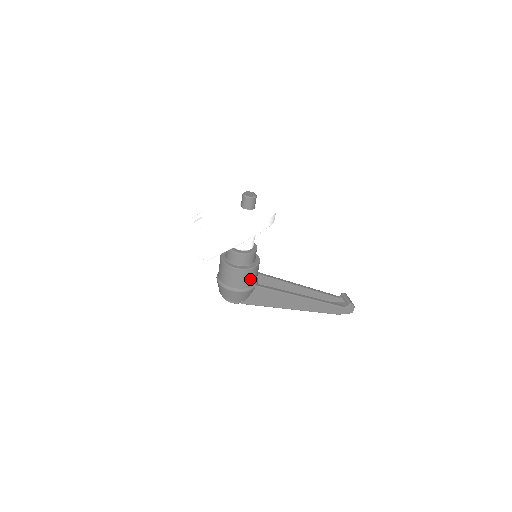
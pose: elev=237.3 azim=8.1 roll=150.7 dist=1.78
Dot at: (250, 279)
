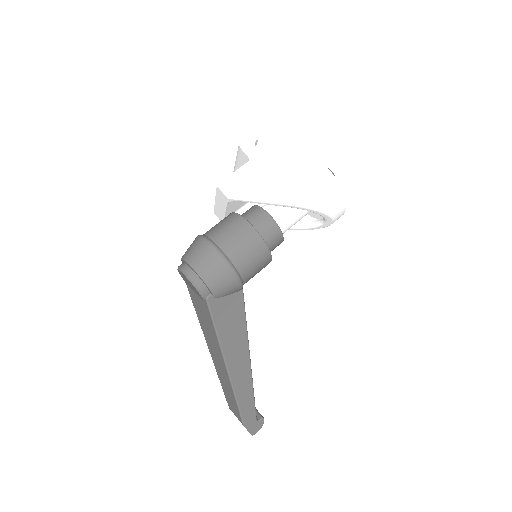
Dot at: (255, 270)
